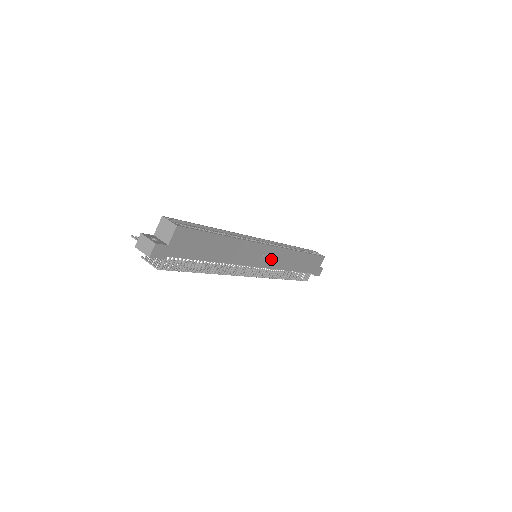
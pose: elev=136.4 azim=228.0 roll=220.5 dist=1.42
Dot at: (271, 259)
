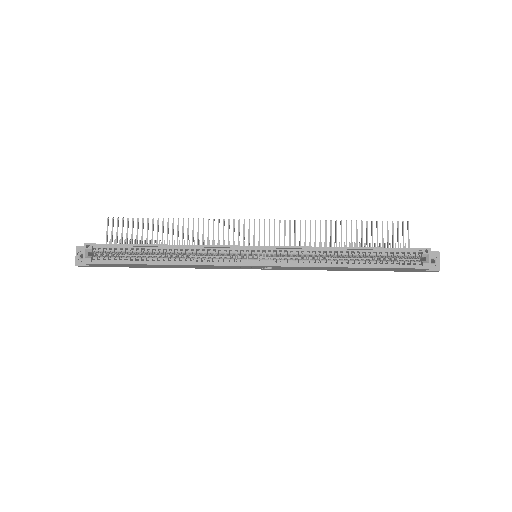
Dot at: (271, 267)
